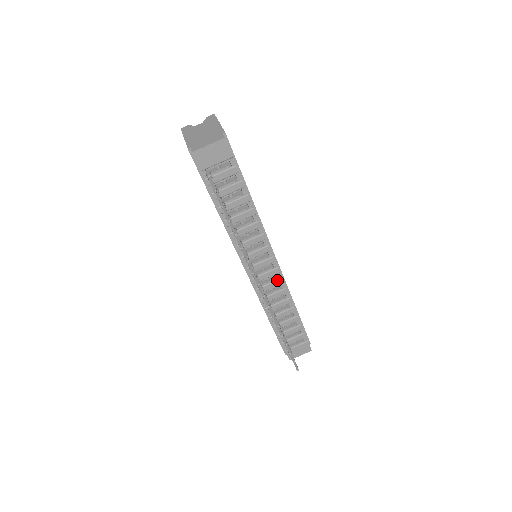
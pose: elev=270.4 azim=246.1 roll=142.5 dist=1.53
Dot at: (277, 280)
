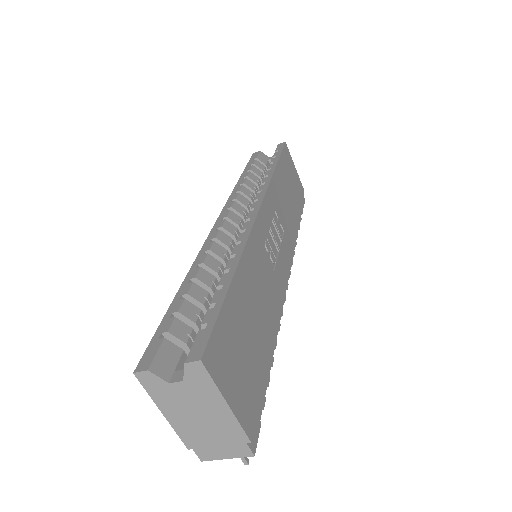
Dot at: occluded
